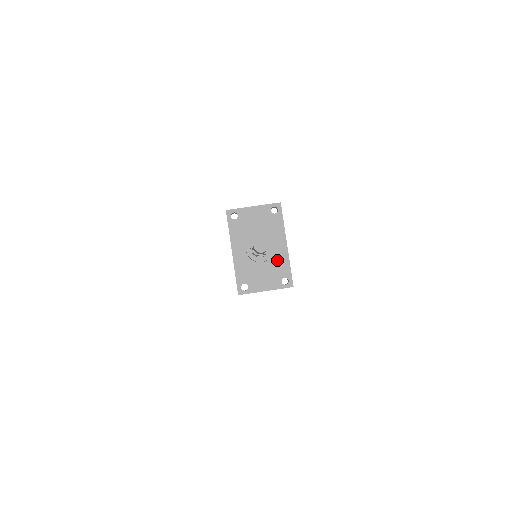
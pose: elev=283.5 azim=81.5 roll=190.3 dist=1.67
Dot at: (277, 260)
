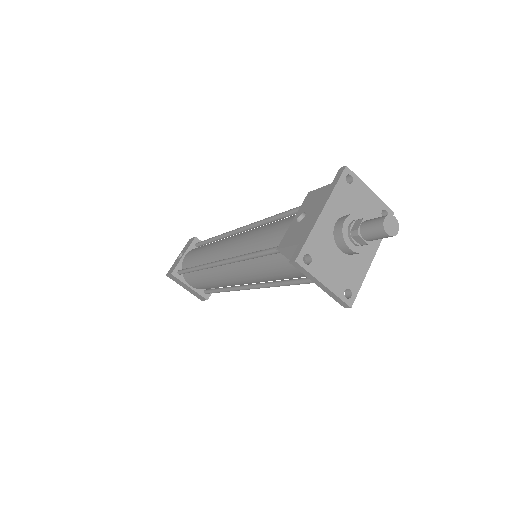
Dot at: (356, 264)
